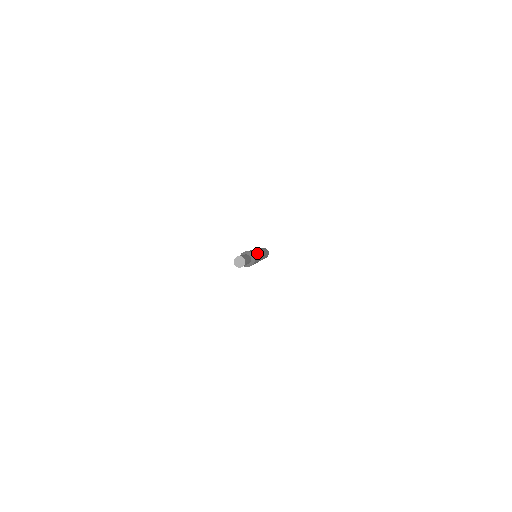
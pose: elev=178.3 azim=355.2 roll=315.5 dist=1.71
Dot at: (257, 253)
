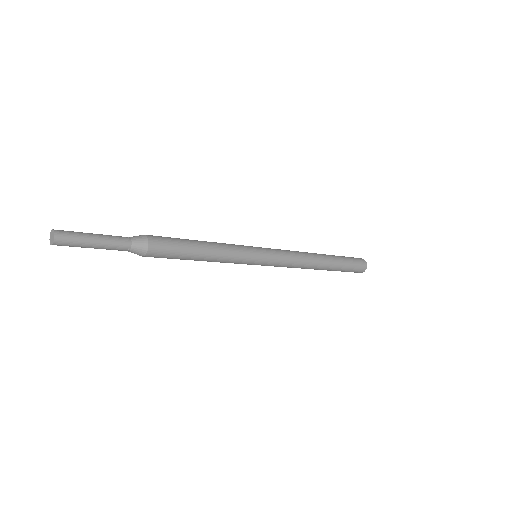
Dot at: (203, 244)
